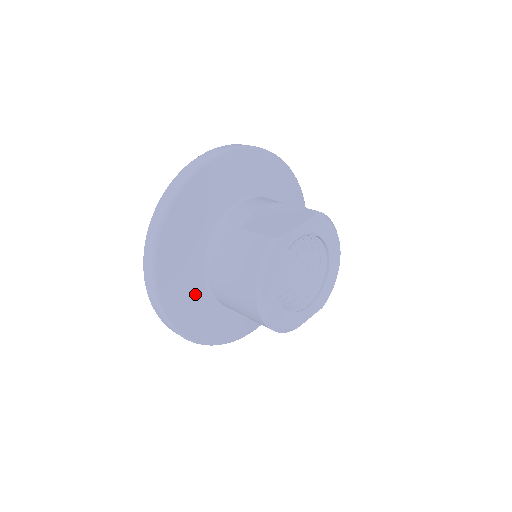
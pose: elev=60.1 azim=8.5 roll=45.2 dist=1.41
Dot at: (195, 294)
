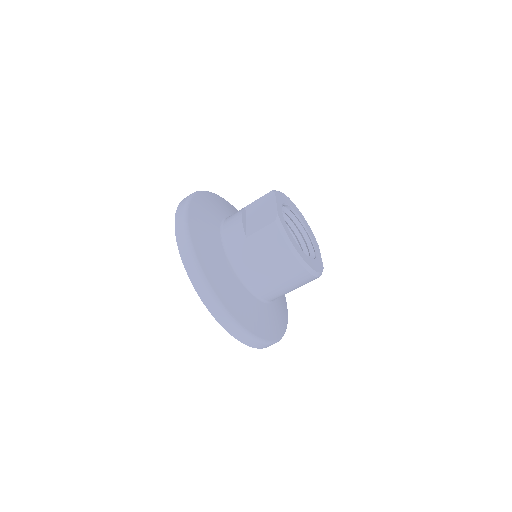
Dot at: (254, 307)
